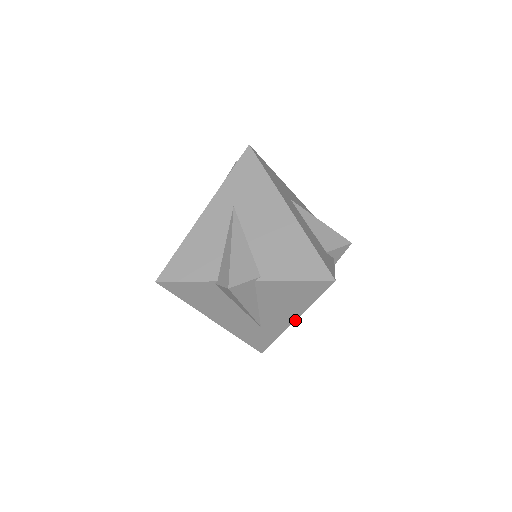
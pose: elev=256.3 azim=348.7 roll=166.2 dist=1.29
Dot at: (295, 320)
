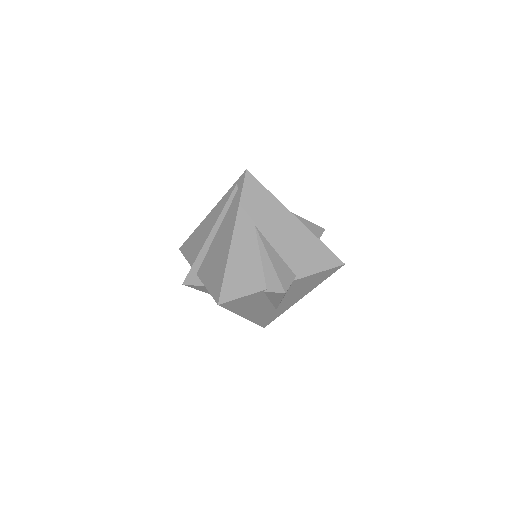
Dot at: occluded
